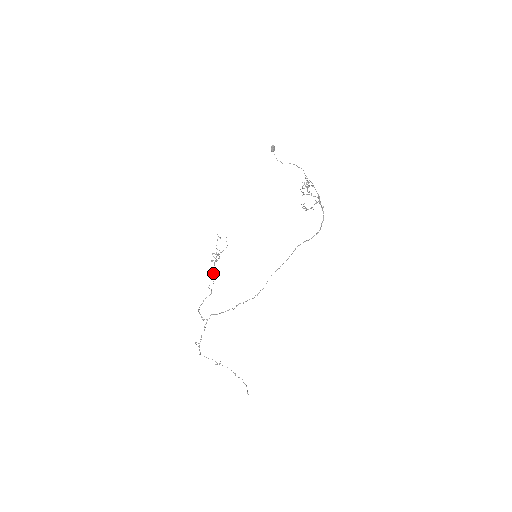
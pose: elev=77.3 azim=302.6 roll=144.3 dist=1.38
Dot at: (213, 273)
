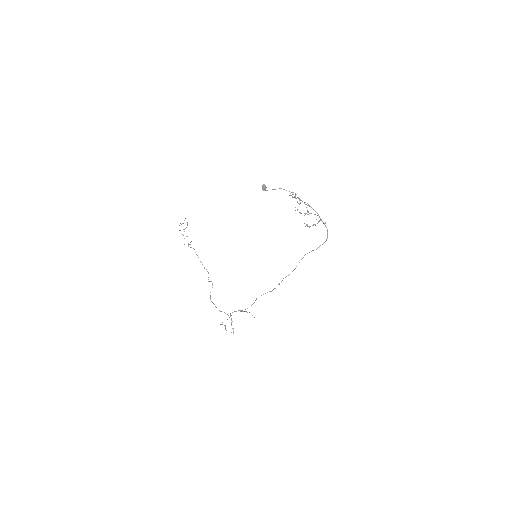
Dot at: occluded
